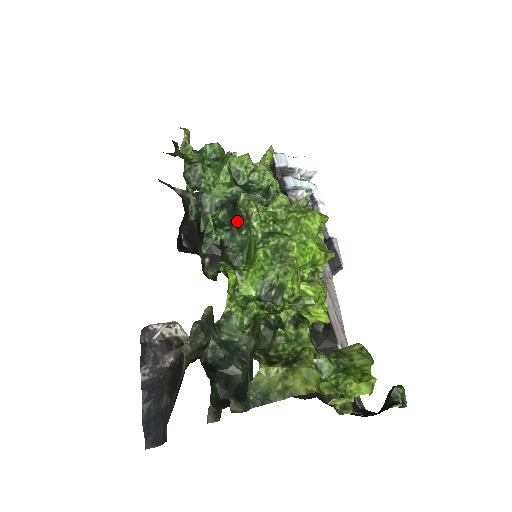
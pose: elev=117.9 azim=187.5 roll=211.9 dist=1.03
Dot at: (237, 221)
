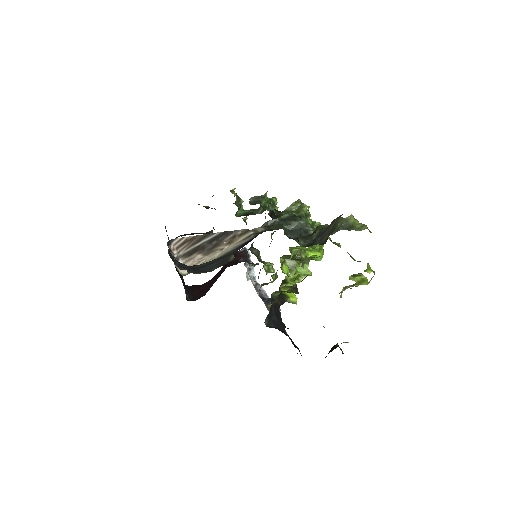
Dot at: (282, 215)
